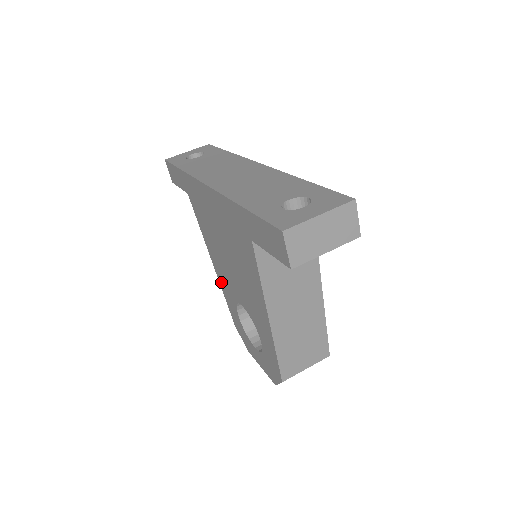
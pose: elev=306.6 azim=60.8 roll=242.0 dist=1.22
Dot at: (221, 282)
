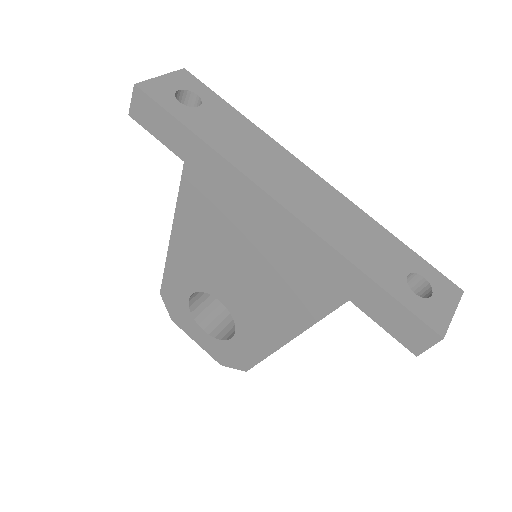
Dot at: (175, 259)
